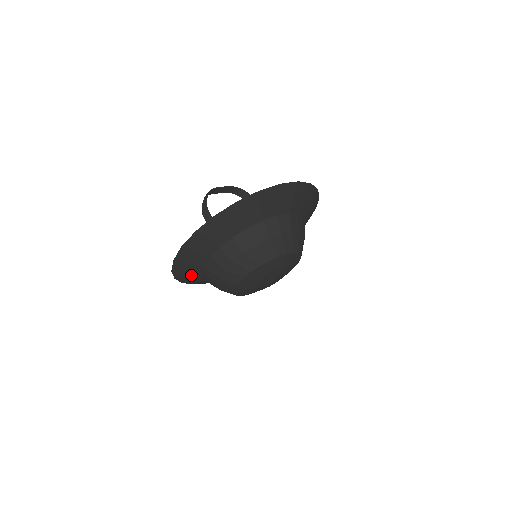
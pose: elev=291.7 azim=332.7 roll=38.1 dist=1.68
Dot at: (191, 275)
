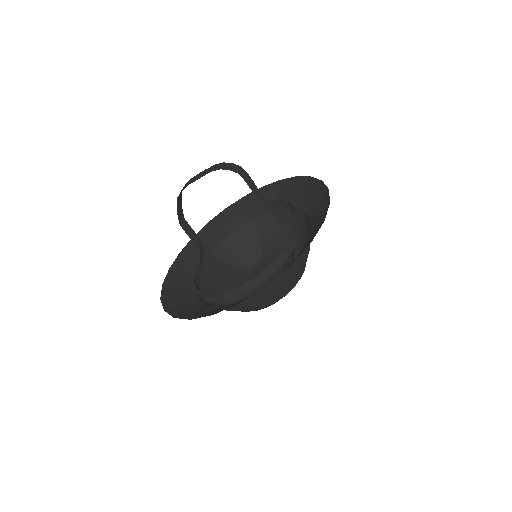
Dot at: occluded
